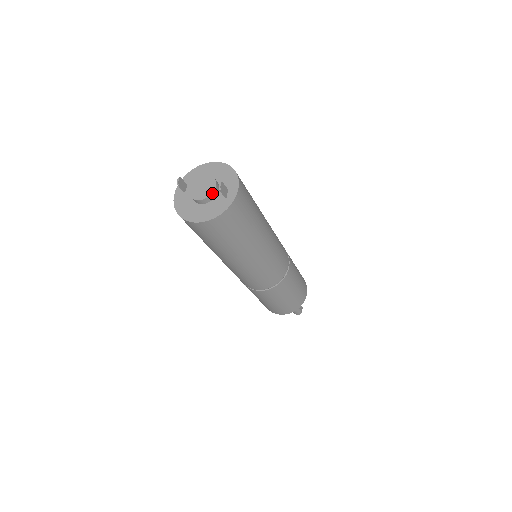
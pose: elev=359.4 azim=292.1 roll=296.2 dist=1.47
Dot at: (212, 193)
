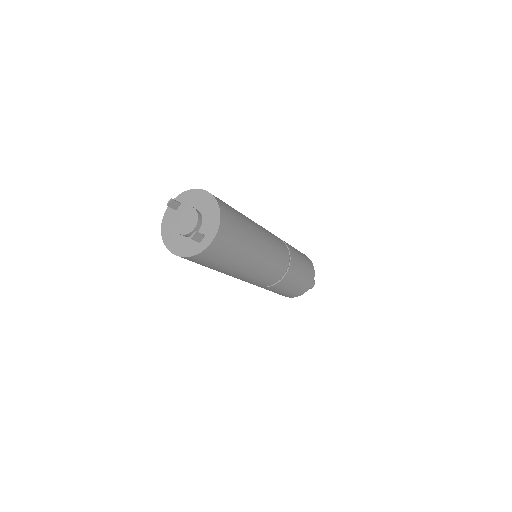
Dot at: (189, 233)
